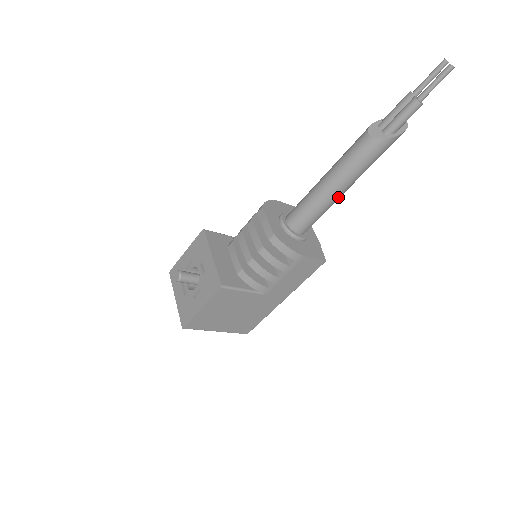
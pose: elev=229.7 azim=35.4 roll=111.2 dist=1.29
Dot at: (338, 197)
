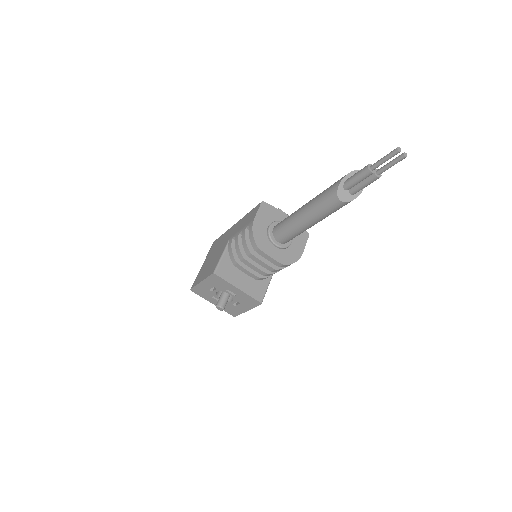
Dot at: occluded
